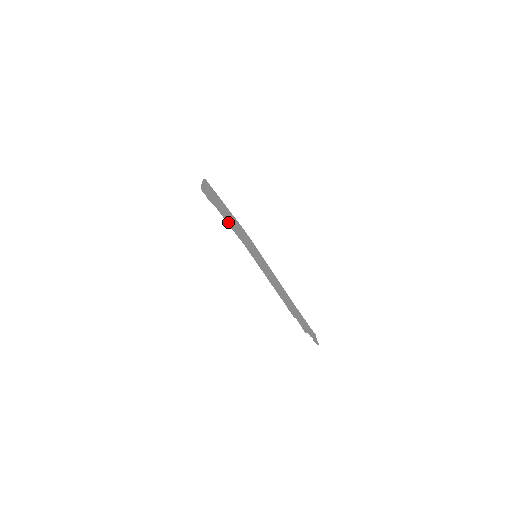
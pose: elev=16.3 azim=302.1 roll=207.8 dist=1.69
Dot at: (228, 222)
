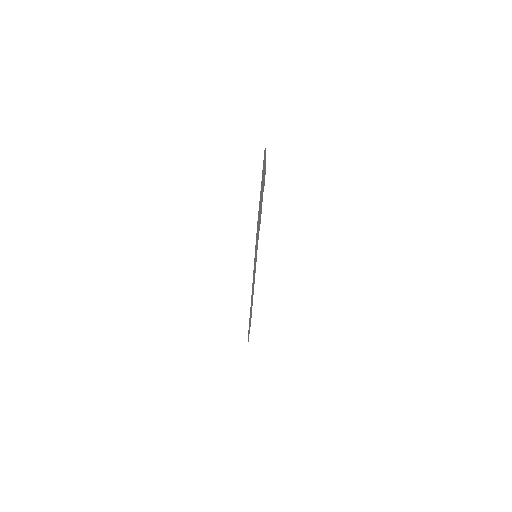
Dot at: (260, 215)
